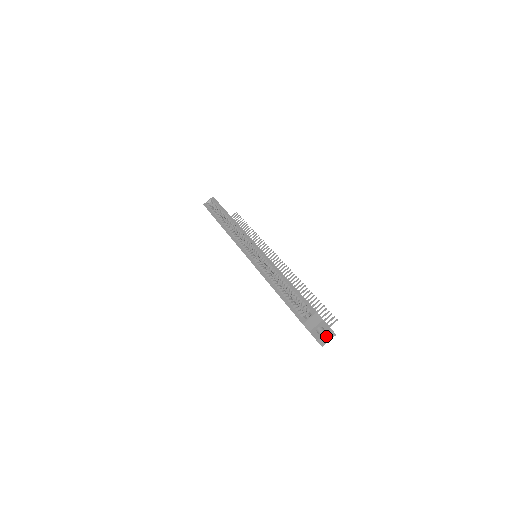
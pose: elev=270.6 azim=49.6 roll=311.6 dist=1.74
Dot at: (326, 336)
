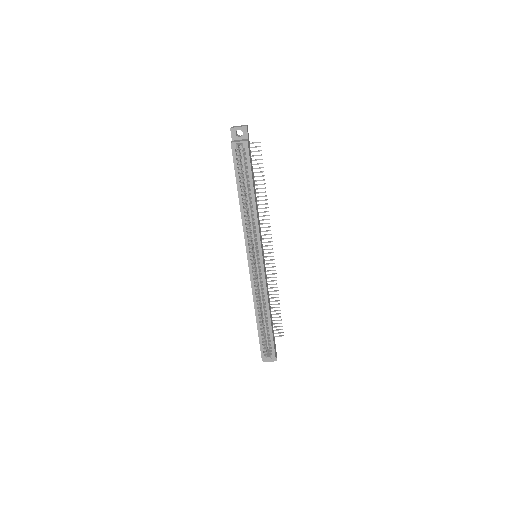
Dot at: (271, 360)
